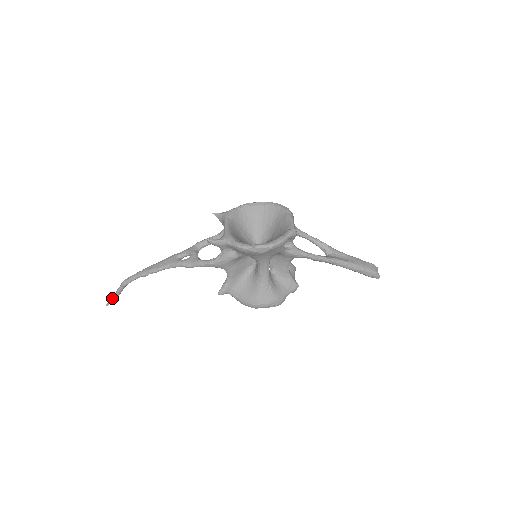
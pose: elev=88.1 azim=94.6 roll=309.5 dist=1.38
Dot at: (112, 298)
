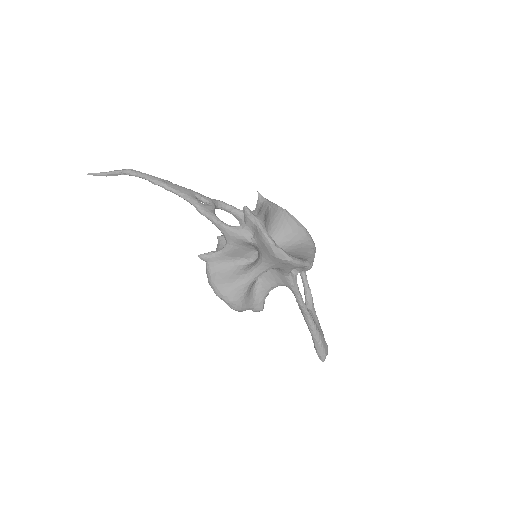
Dot at: (101, 172)
